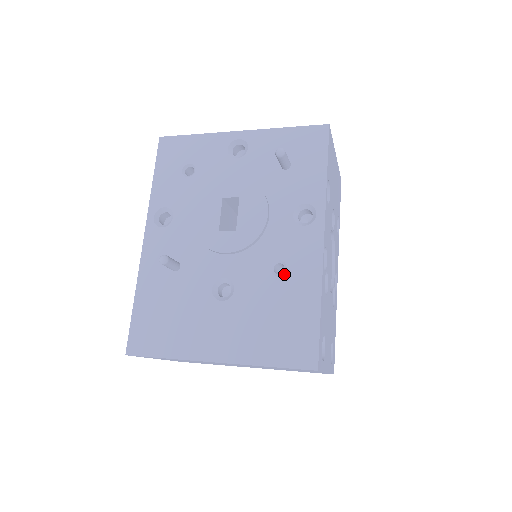
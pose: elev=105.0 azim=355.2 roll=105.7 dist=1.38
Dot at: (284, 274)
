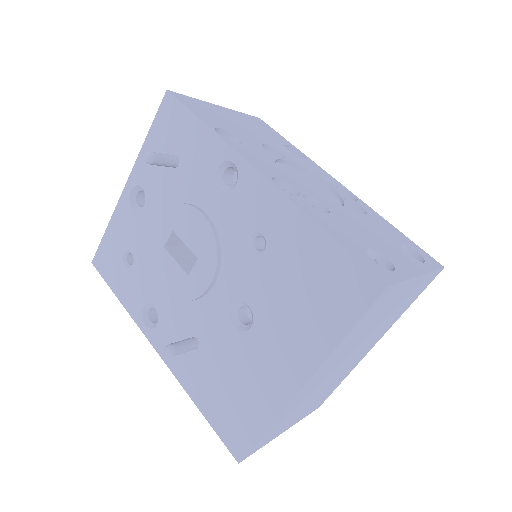
Dot at: (266, 242)
